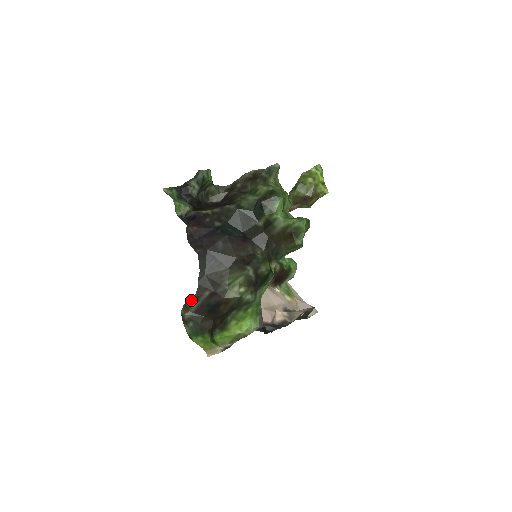
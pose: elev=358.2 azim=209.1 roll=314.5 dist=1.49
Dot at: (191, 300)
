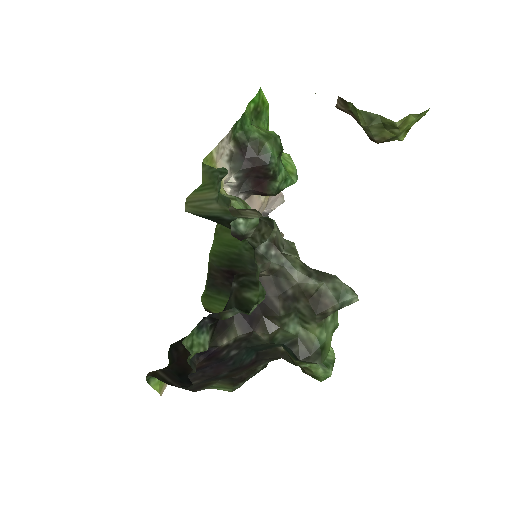
Dot at: (164, 382)
